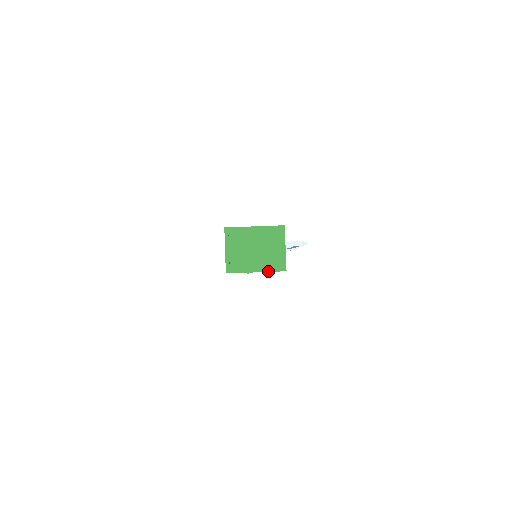
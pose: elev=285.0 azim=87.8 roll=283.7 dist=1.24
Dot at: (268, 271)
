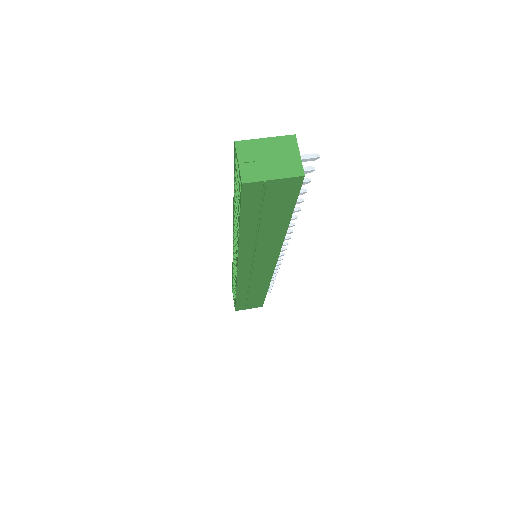
Dot at: (286, 177)
